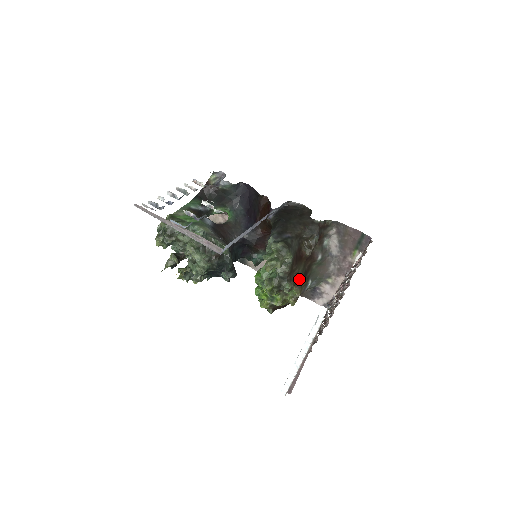
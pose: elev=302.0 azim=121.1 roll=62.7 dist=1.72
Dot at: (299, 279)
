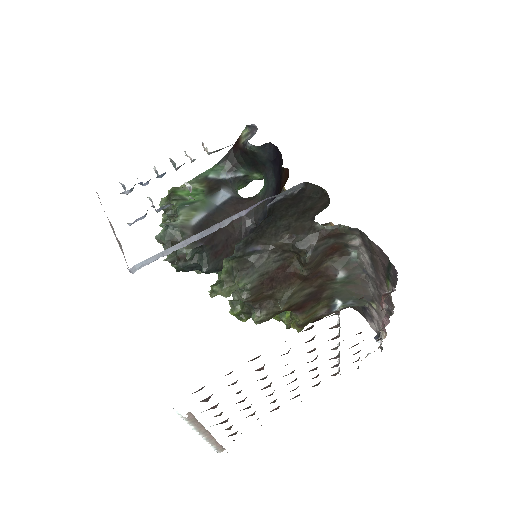
Dot at: (282, 307)
